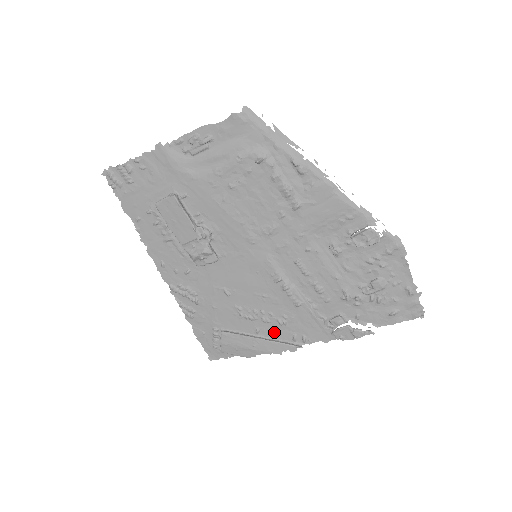
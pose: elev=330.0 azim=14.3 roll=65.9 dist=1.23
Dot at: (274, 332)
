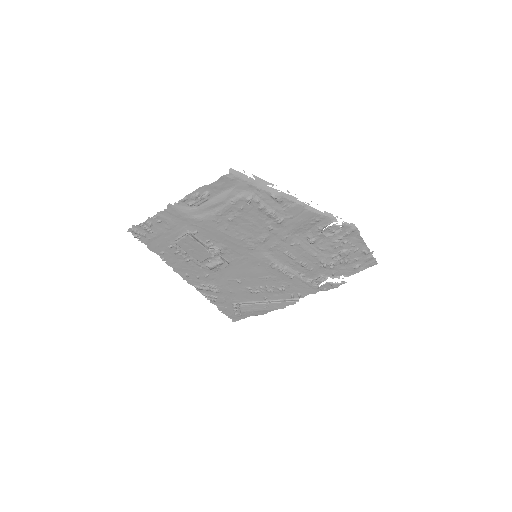
Dot at: (277, 296)
